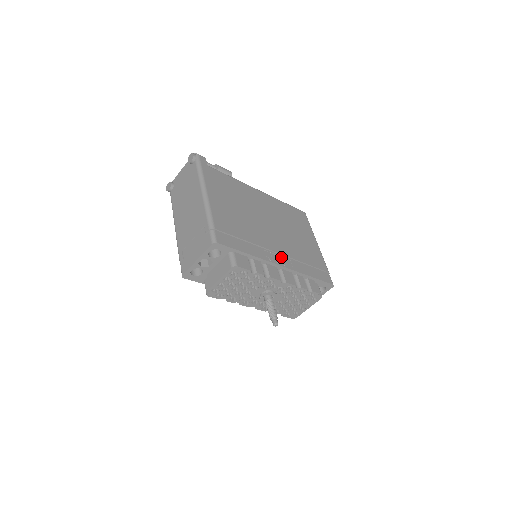
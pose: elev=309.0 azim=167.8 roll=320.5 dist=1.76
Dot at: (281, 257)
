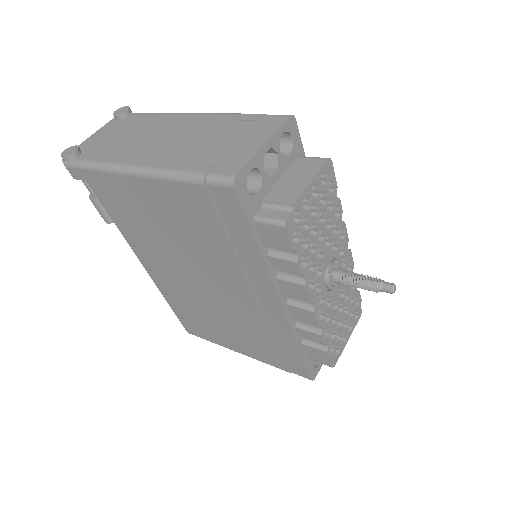
Dot at: occluded
